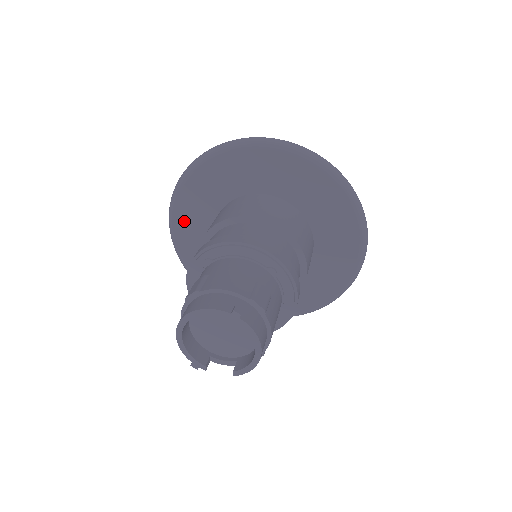
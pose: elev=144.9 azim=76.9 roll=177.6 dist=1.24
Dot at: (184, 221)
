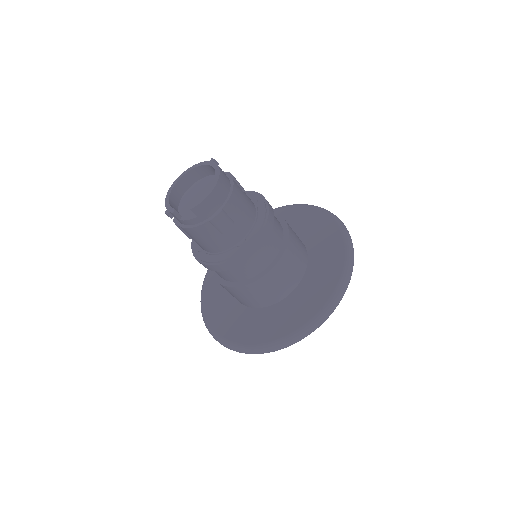
Dot at: occluded
